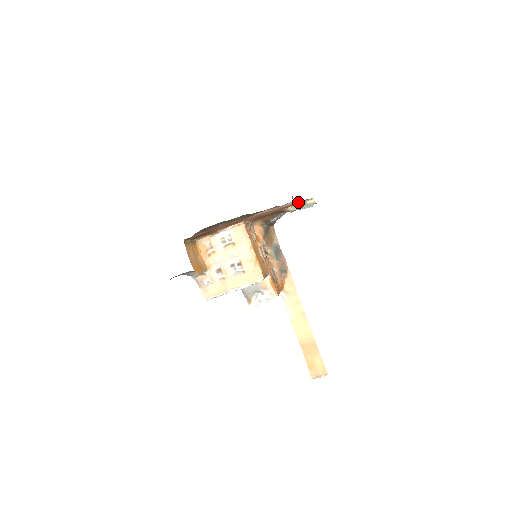
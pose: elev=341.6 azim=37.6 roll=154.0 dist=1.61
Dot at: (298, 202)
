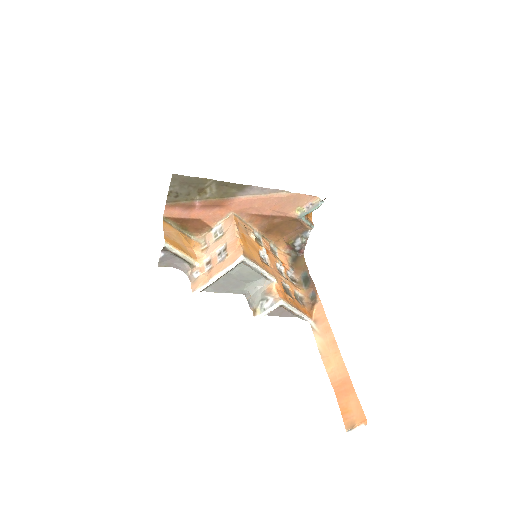
Dot at: (299, 200)
